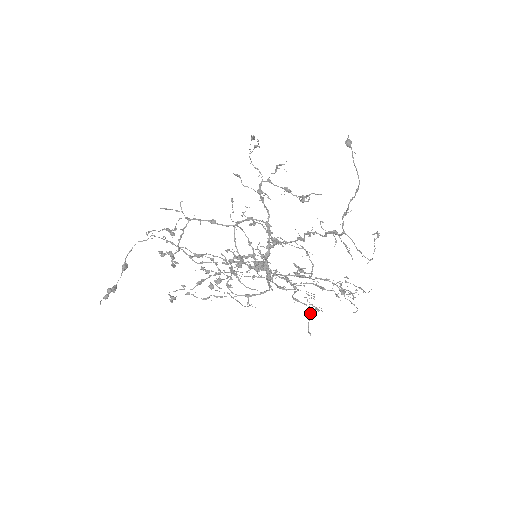
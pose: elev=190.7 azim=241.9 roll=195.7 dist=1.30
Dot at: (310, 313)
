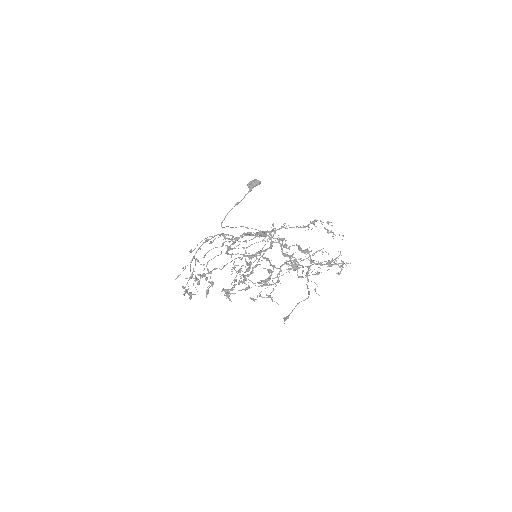
Dot at: occluded
